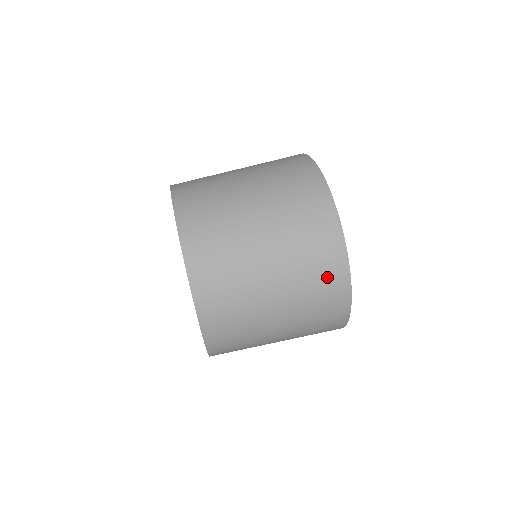
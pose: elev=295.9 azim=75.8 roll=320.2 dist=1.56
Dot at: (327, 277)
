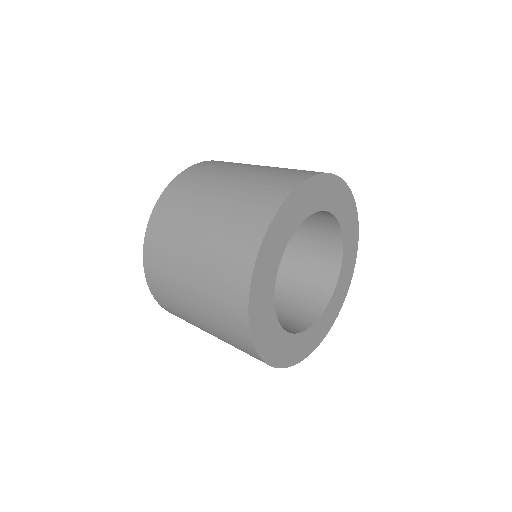
Dot at: (239, 246)
